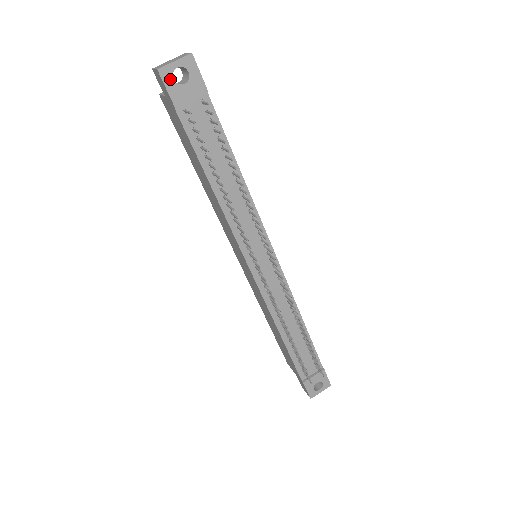
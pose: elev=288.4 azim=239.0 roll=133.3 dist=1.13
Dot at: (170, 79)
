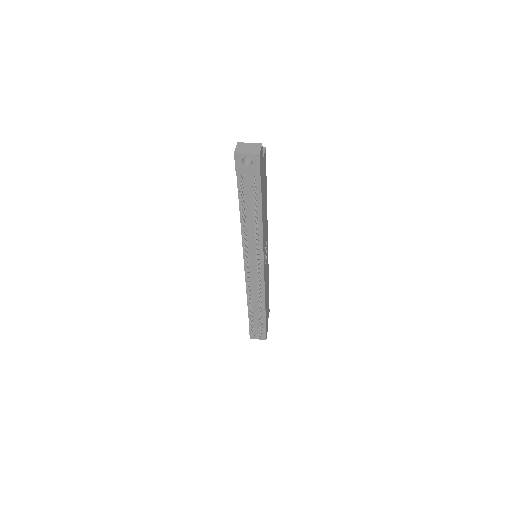
Dot at: (240, 160)
